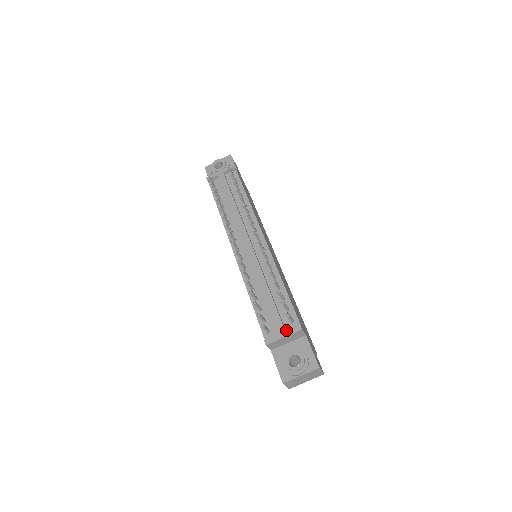
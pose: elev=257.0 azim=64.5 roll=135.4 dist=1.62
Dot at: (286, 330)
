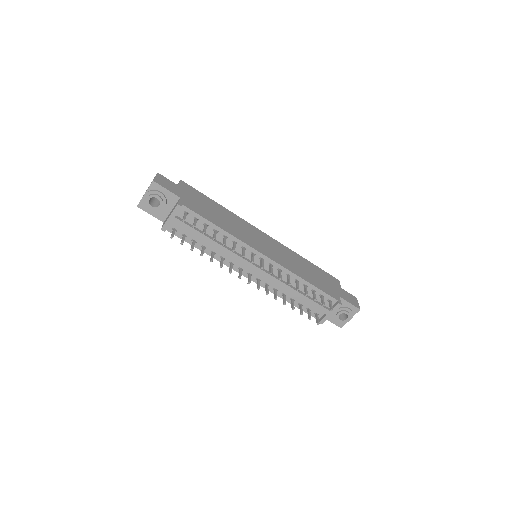
Dot at: (329, 308)
